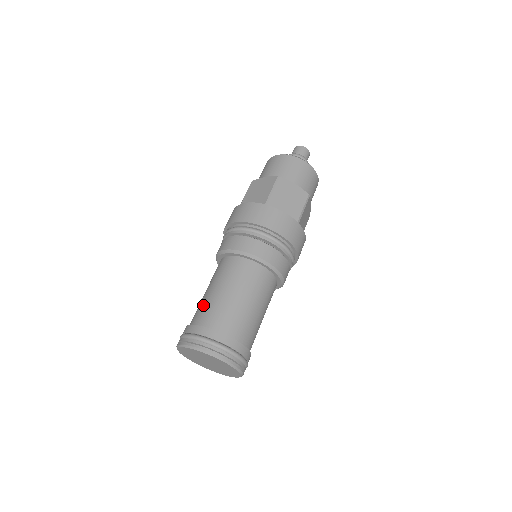
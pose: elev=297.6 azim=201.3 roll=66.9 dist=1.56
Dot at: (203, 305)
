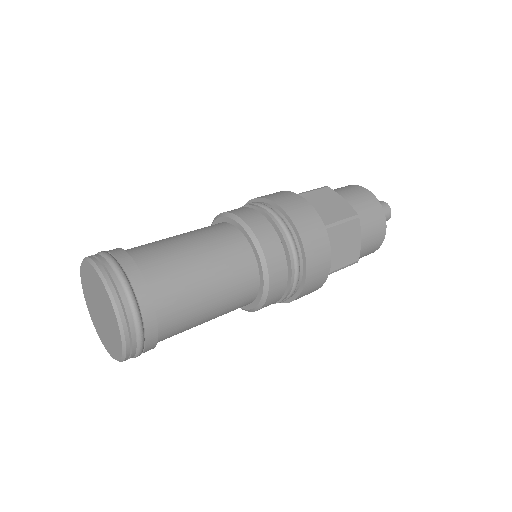
Dot at: occluded
